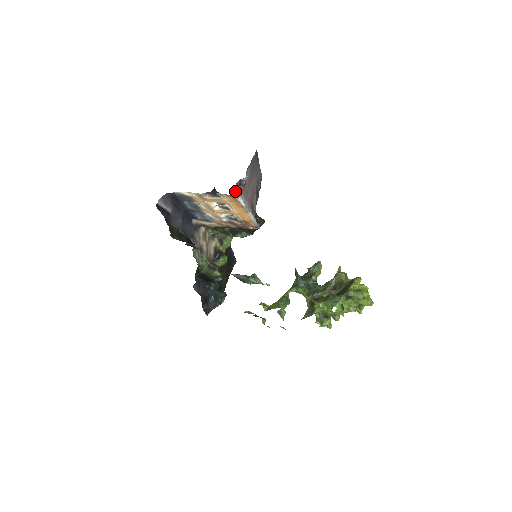
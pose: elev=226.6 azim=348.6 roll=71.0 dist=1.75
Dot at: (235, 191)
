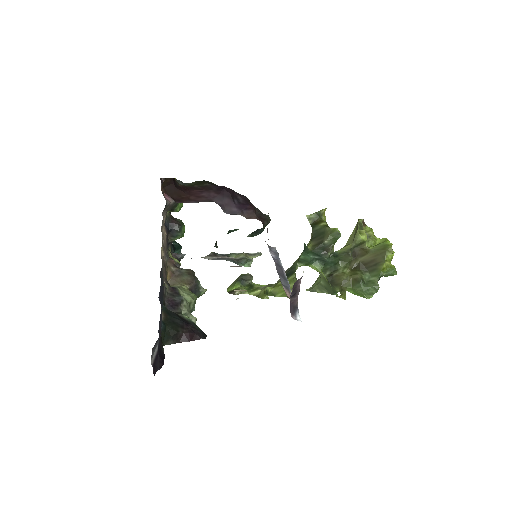
Dot at: (290, 309)
